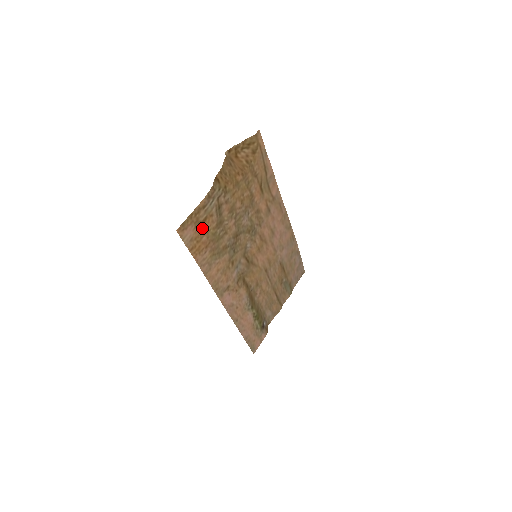
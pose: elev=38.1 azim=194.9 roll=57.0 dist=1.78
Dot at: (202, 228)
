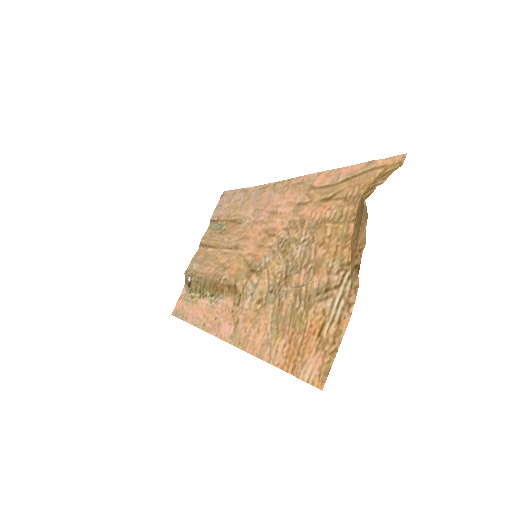
Dot at: (312, 337)
